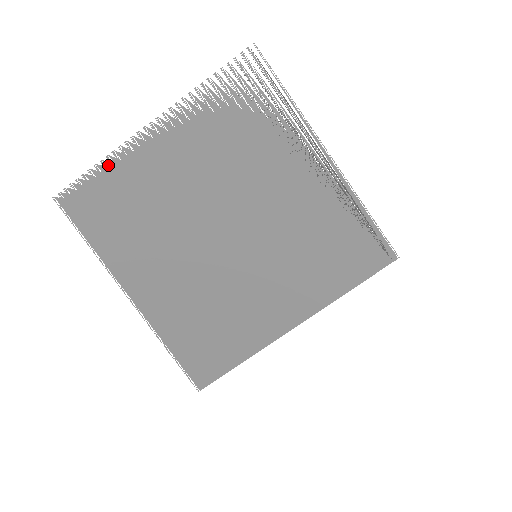
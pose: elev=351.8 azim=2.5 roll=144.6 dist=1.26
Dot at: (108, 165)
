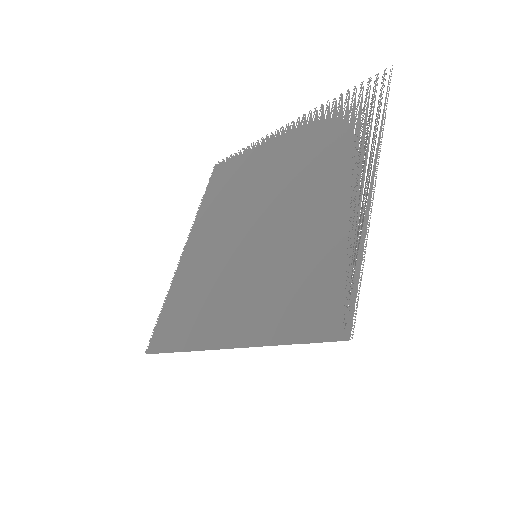
Dot at: (249, 148)
